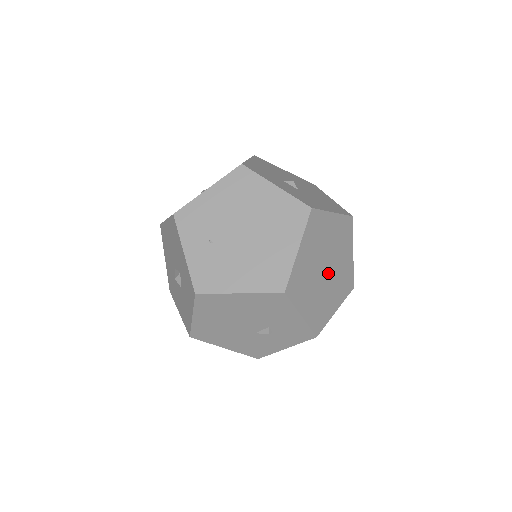
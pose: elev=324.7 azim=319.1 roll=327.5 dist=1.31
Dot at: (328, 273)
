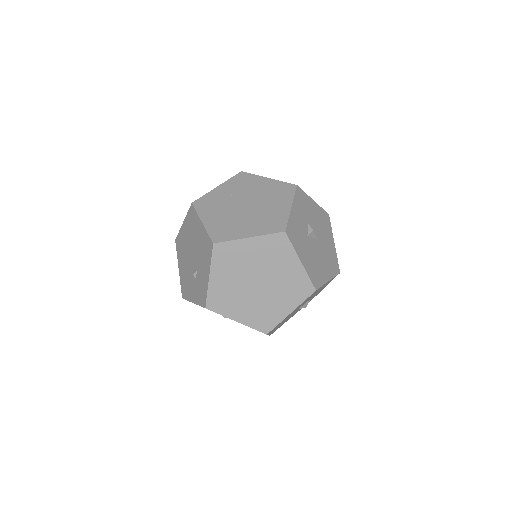
Dot at: (256, 288)
